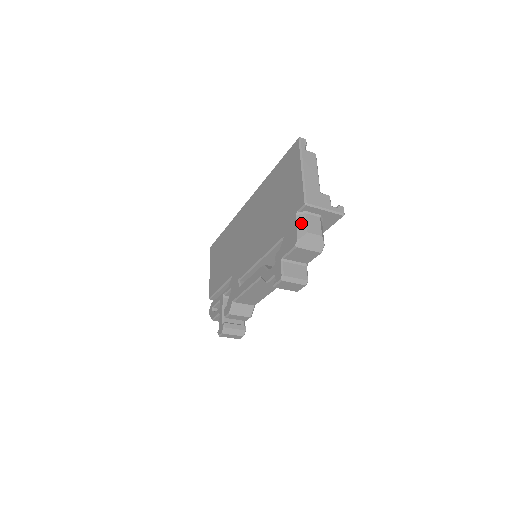
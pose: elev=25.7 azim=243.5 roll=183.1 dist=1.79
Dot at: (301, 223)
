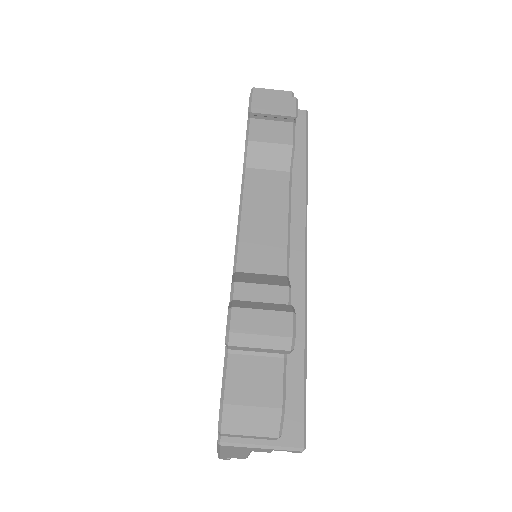
Dot at: occluded
